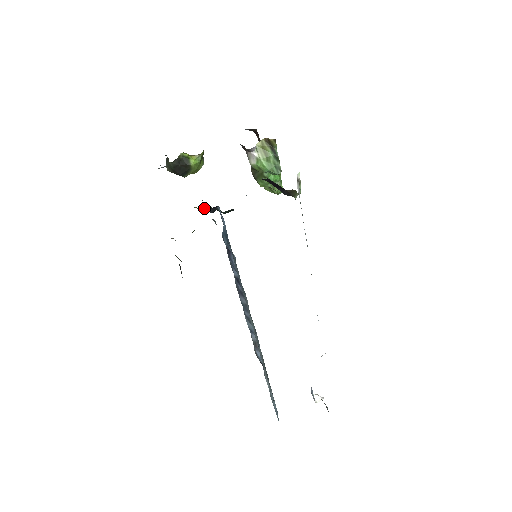
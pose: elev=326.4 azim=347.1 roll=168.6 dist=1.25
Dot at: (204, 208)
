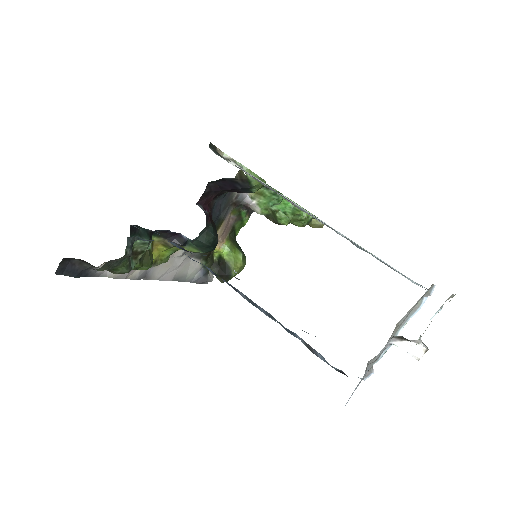
Dot at: (165, 242)
